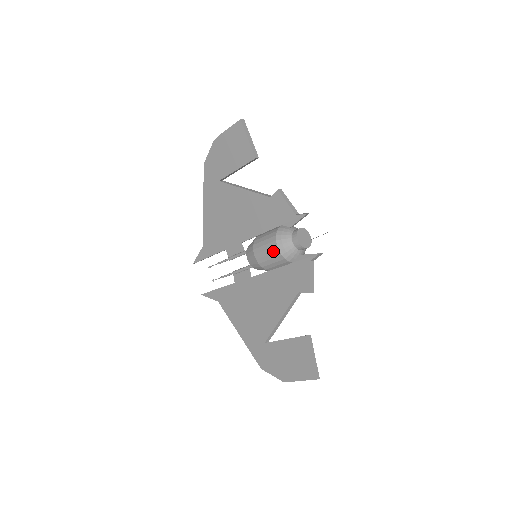
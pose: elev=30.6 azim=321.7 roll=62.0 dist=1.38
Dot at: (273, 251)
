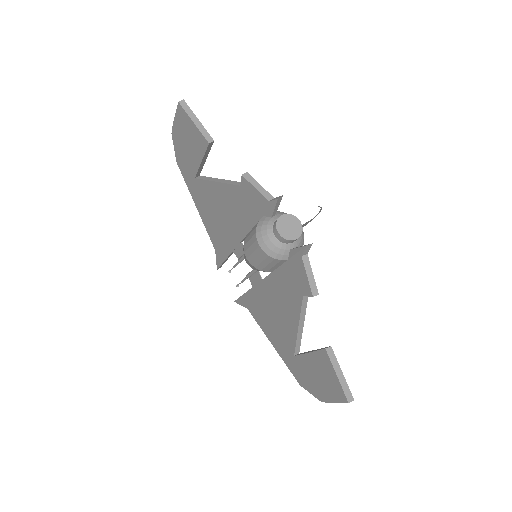
Dot at: (259, 252)
